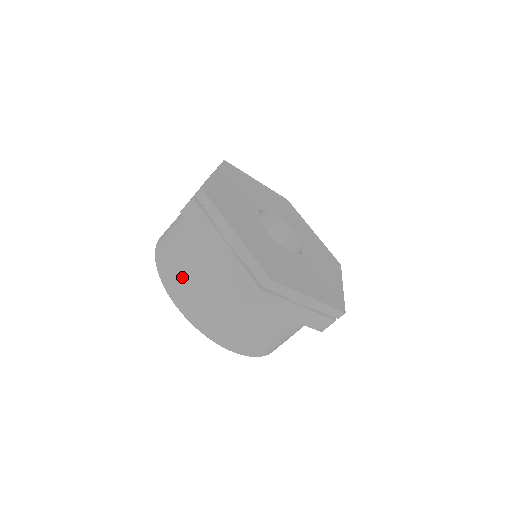
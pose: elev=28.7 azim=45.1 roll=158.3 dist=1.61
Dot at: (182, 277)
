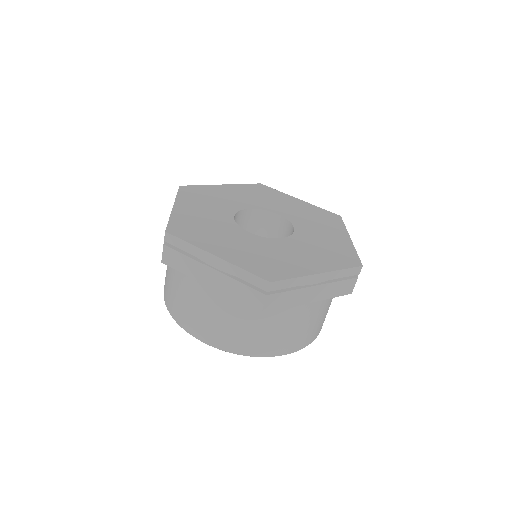
Dot at: (197, 317)
